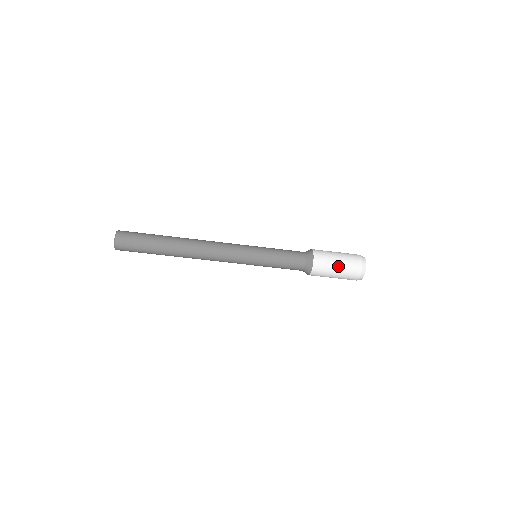
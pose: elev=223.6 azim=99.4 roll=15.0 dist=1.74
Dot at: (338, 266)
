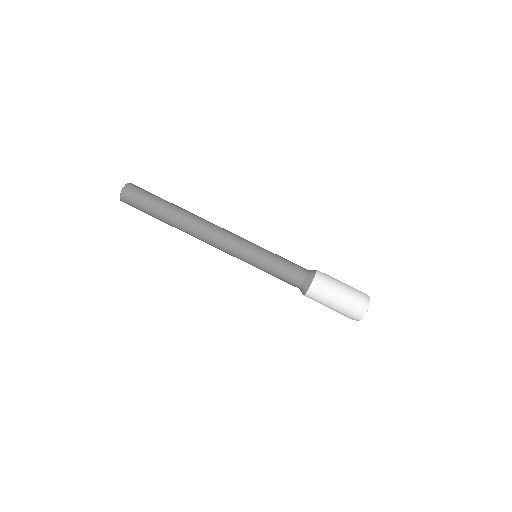
Dot at: (342, 283)
